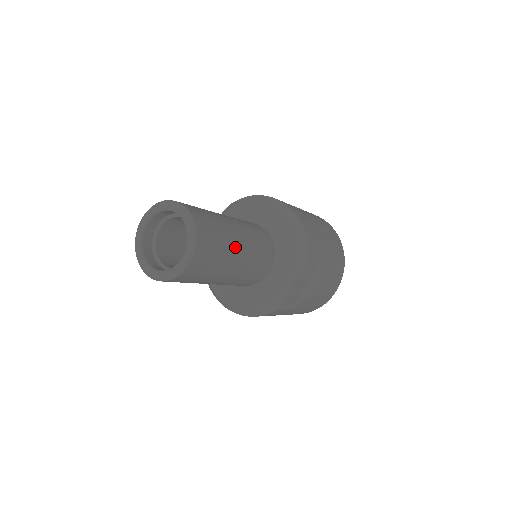
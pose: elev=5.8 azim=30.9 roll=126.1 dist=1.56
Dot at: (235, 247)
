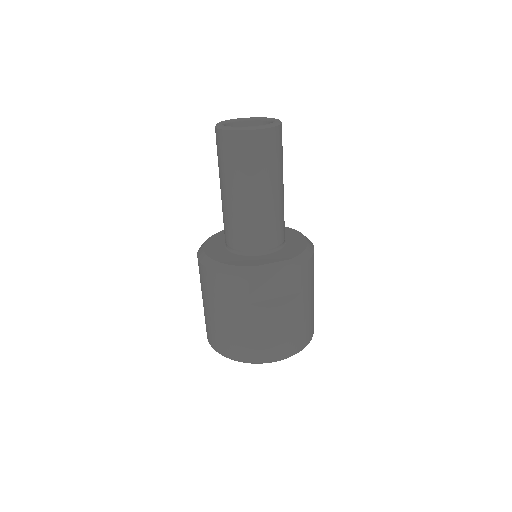
Dot at: (277, 182)
